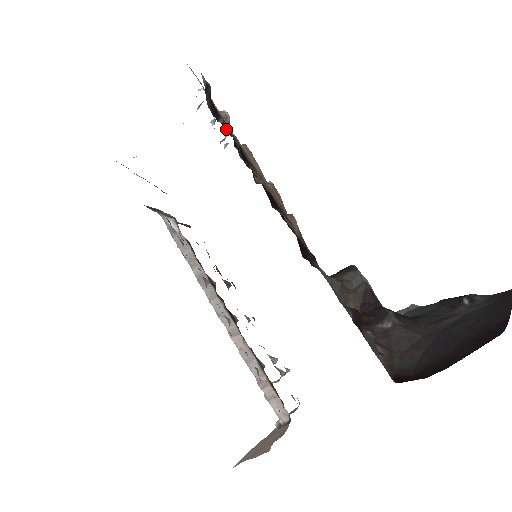
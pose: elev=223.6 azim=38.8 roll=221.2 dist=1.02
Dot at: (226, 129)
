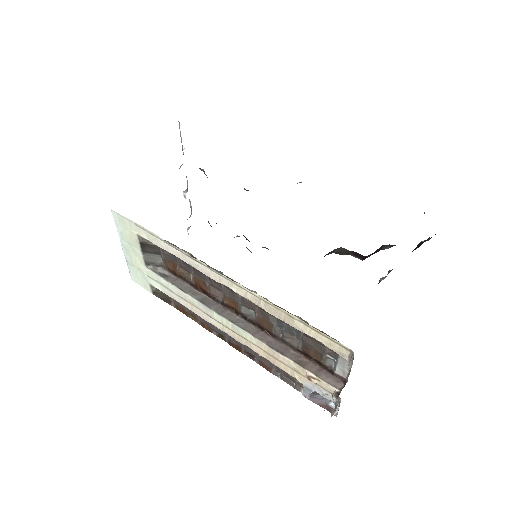
Dot at: occluded
